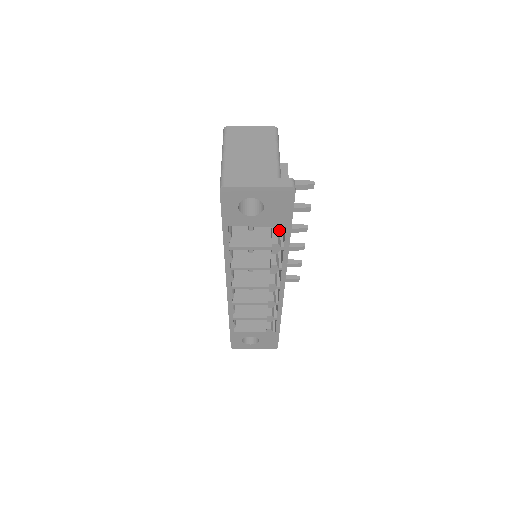
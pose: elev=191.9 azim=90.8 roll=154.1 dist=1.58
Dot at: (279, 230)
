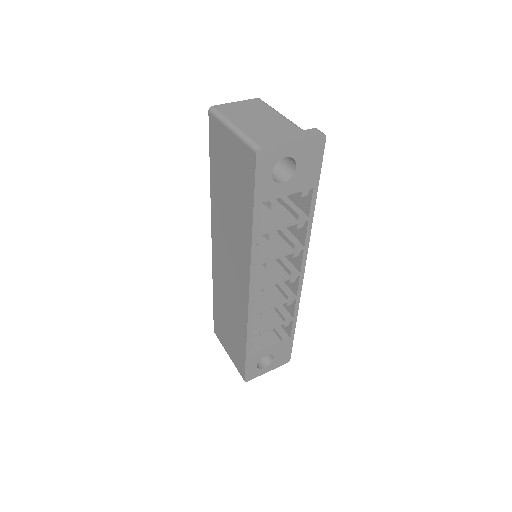
Dot at: occluded
